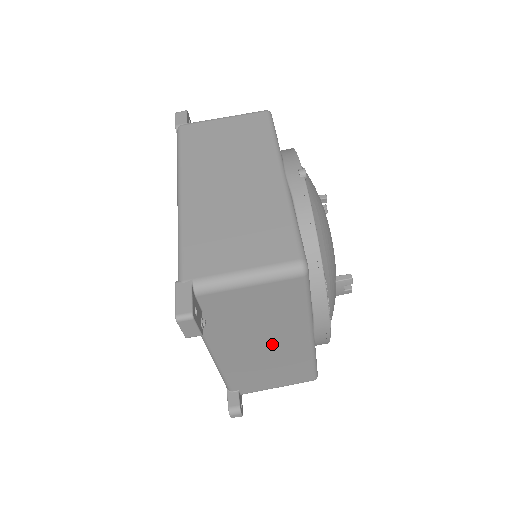
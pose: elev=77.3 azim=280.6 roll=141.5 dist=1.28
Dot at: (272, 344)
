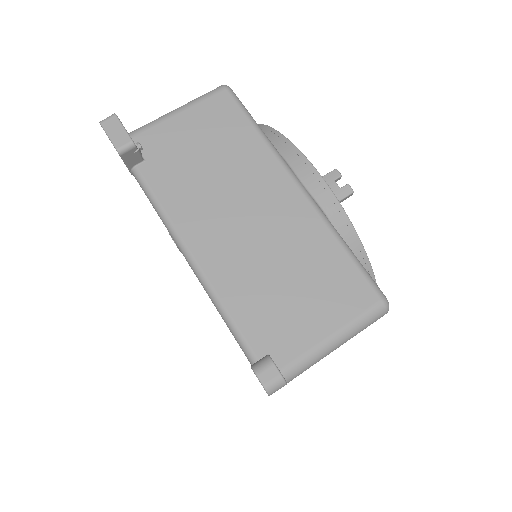
Dot at: (255, 209)
